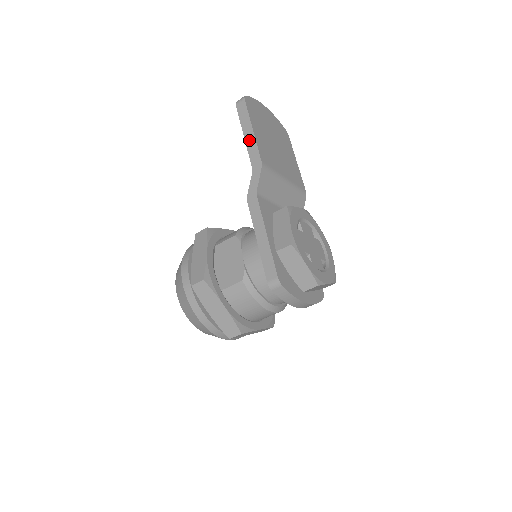
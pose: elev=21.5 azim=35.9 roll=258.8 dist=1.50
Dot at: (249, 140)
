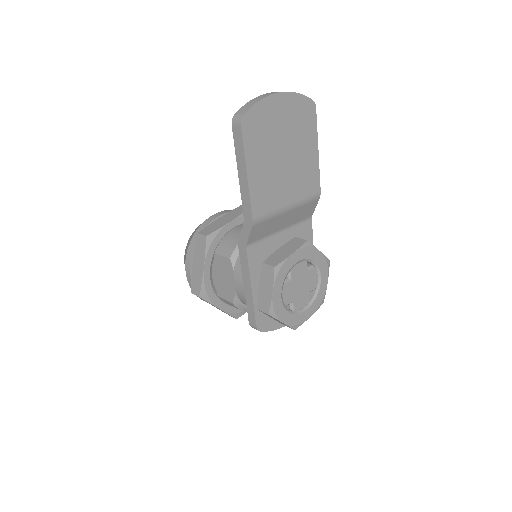
Dot at: (243, 185)
